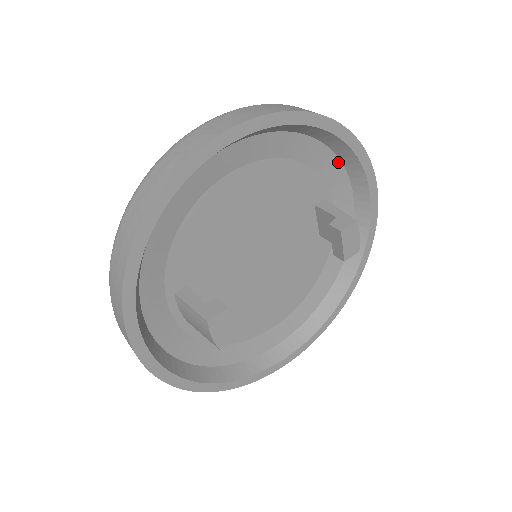
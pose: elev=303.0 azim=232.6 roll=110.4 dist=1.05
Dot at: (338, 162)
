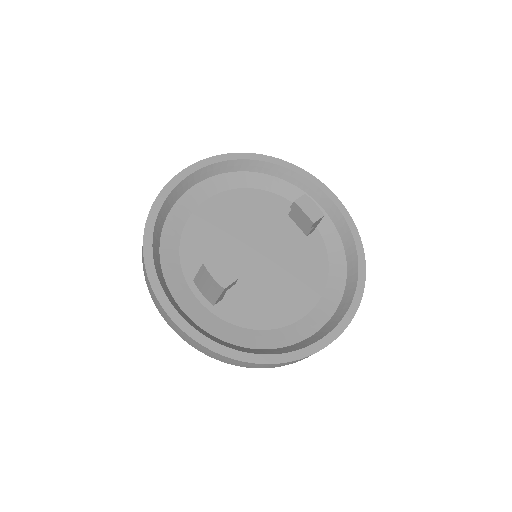
Dot at: (289, 184)
